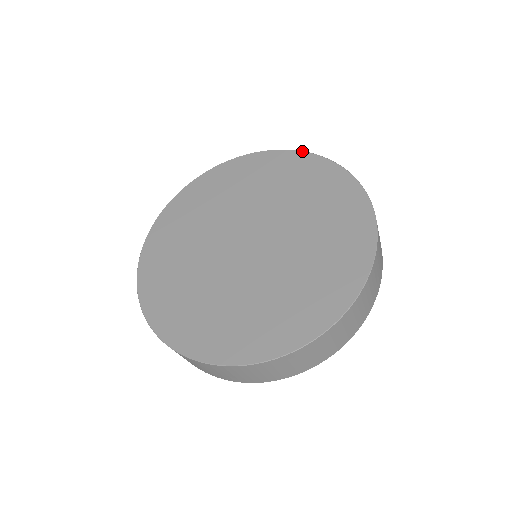
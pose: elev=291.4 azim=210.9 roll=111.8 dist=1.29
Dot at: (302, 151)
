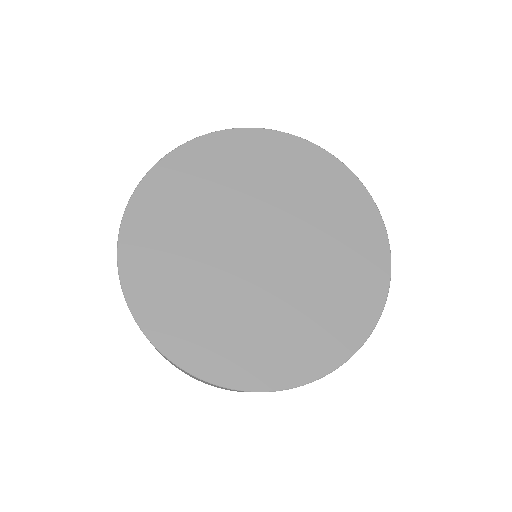
Dot at: occluded
